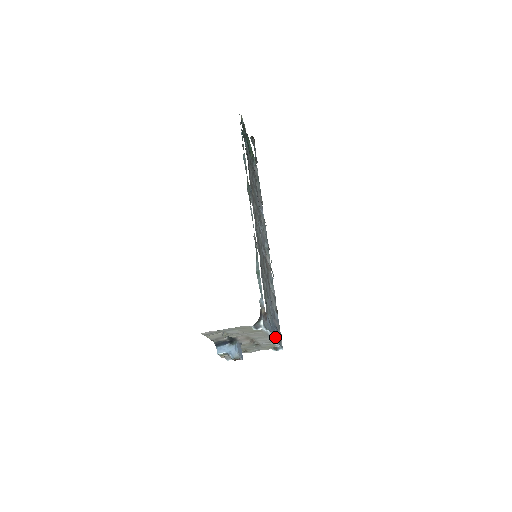
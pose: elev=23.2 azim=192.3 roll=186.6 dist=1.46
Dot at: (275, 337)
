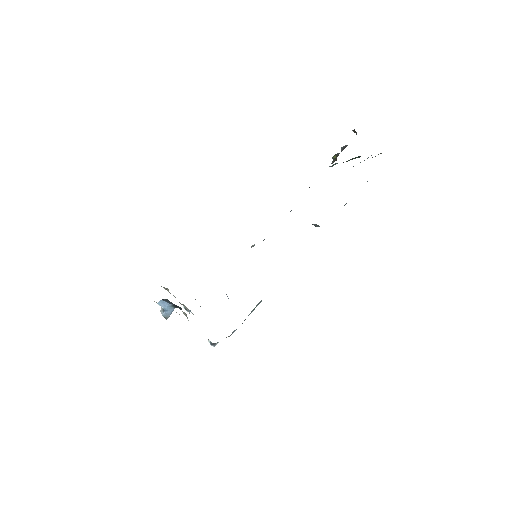
Dot at: occluded
